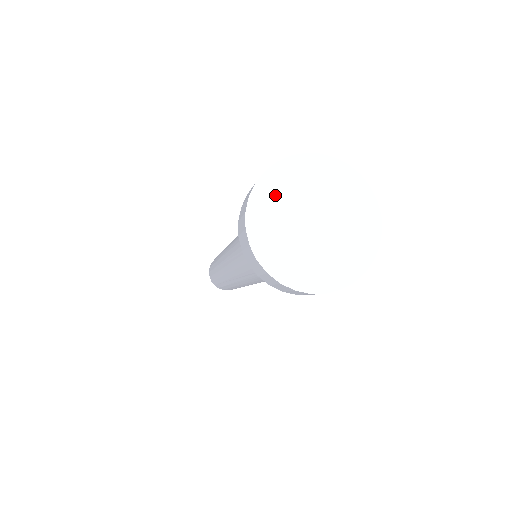
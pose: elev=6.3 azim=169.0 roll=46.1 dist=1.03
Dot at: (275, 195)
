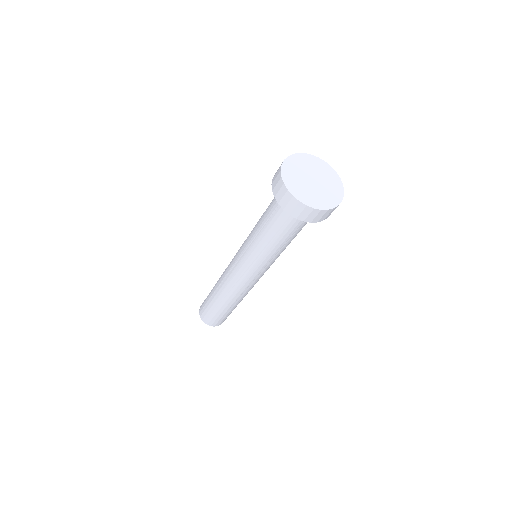
Dot at: (304, 161)
